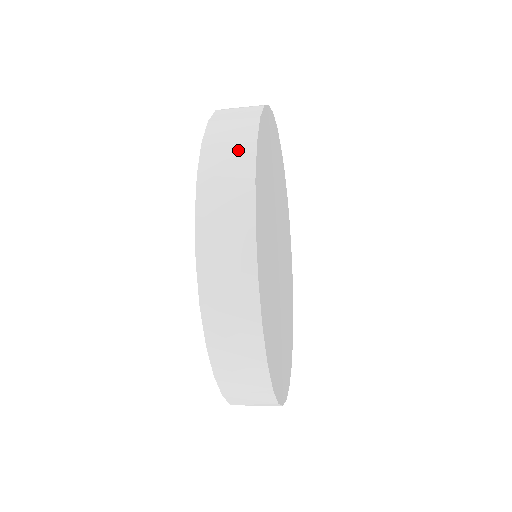
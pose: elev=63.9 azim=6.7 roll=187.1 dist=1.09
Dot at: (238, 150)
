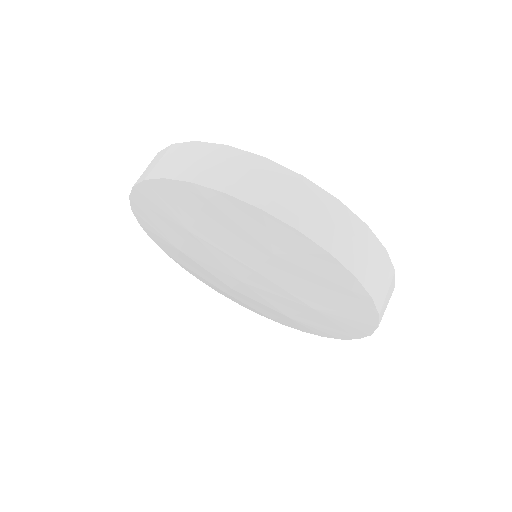
Dot at: (168, 154)
